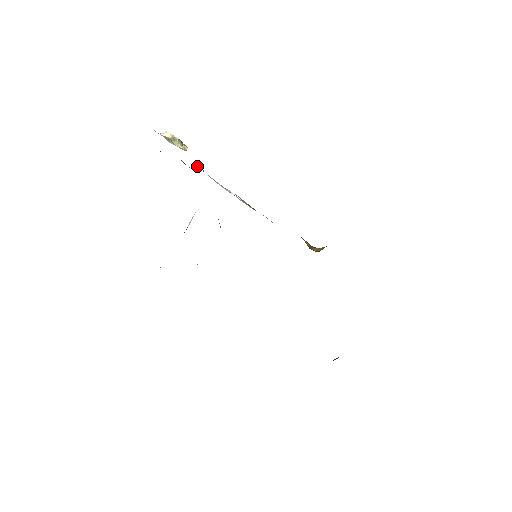
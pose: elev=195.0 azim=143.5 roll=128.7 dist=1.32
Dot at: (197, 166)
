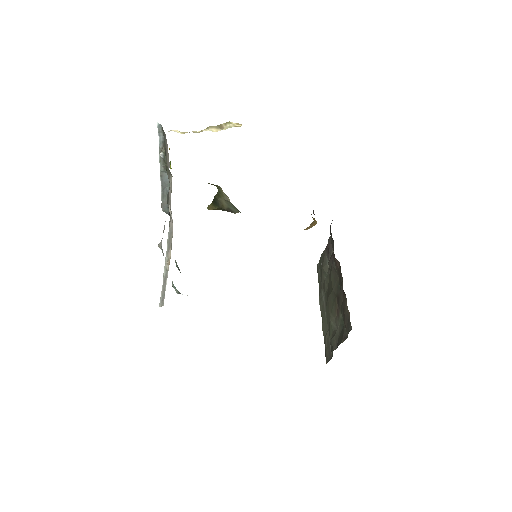
Dot at: occluded
